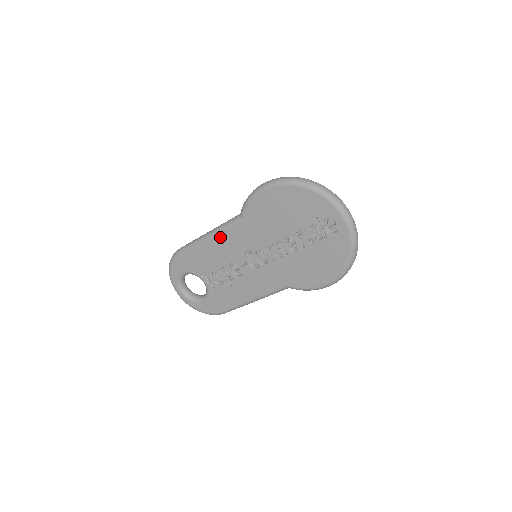
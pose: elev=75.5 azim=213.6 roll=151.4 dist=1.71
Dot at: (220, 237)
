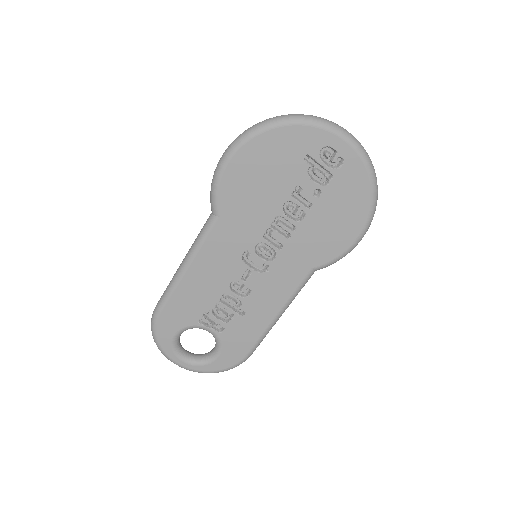
Dot at: (201, 257)
